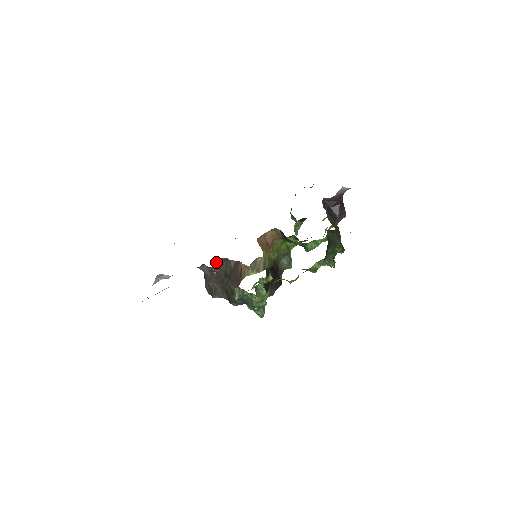
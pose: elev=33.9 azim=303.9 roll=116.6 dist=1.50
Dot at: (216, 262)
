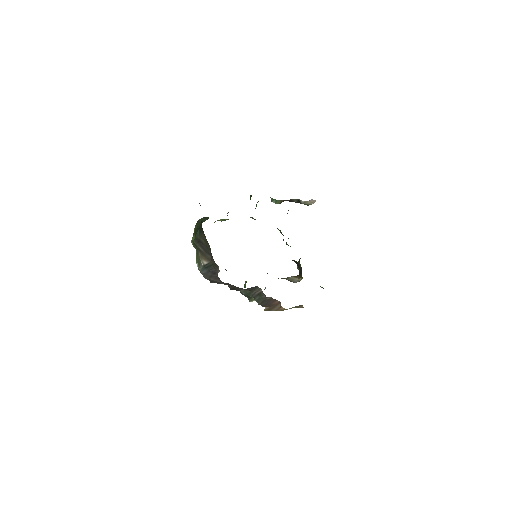
Dot at: occluded
